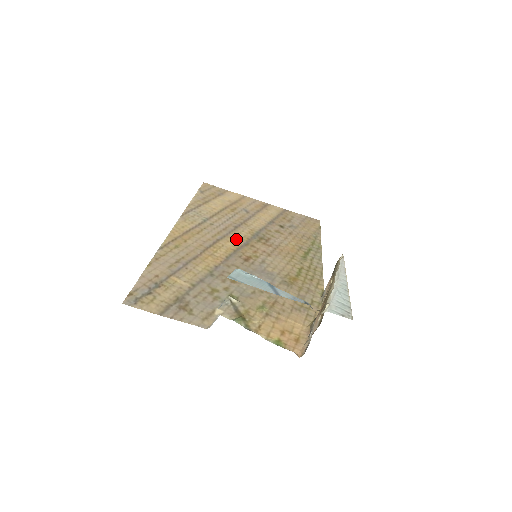
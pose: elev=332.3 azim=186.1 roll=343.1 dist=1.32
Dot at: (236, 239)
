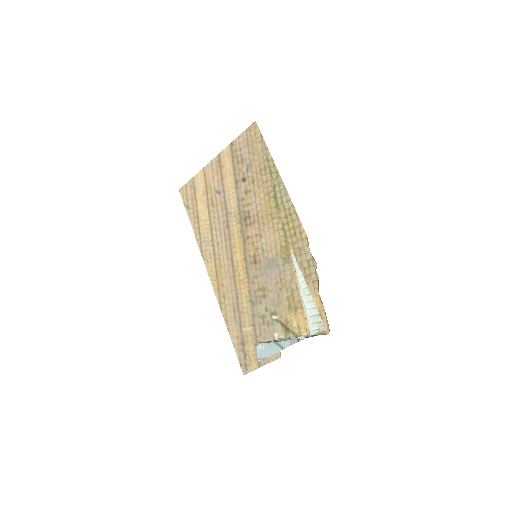
Dot at: (237, 243)
